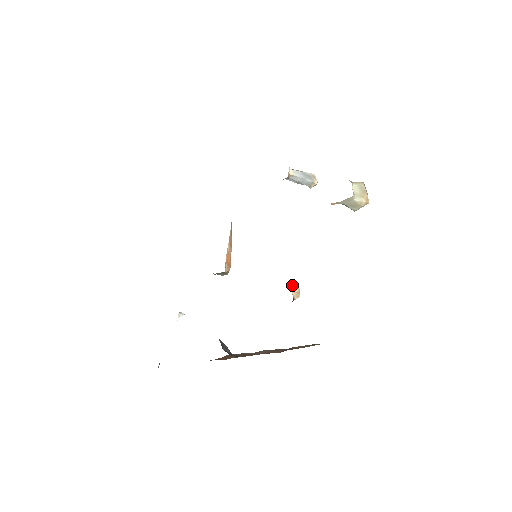
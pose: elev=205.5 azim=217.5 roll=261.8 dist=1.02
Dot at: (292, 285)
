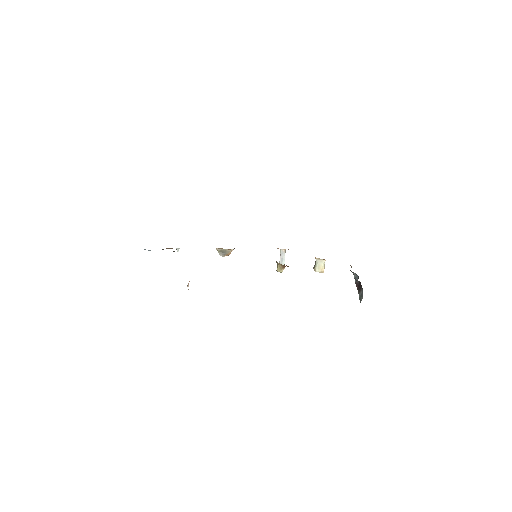
Dot at: occluded
